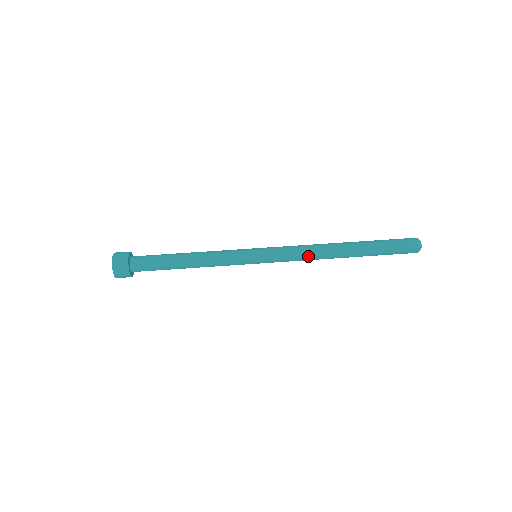
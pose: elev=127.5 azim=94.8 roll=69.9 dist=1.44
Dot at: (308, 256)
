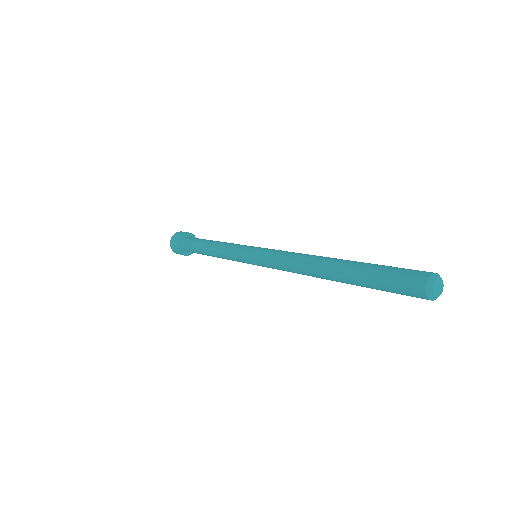
Dot at: (289, 261)
